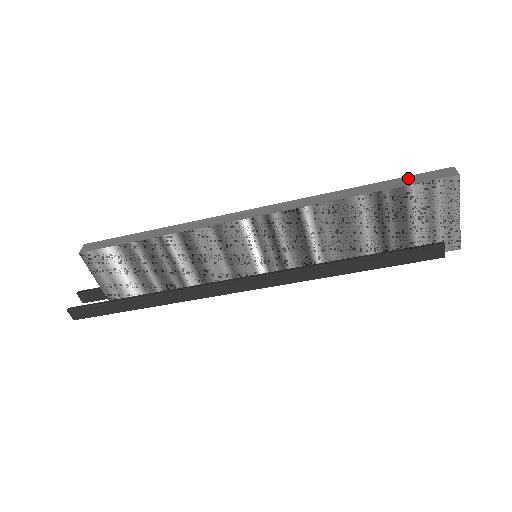
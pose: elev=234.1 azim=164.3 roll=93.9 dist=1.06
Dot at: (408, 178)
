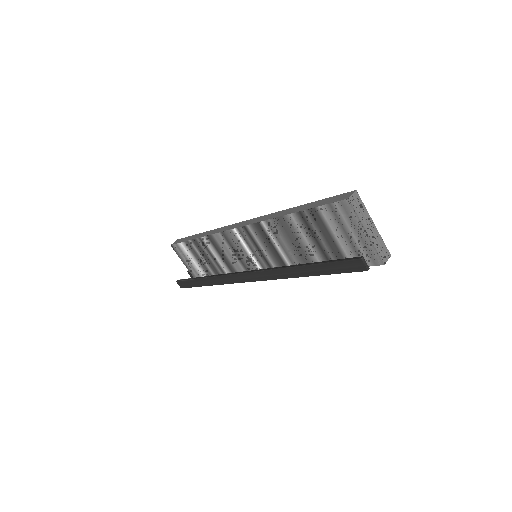
Dot at: (324, 200)
